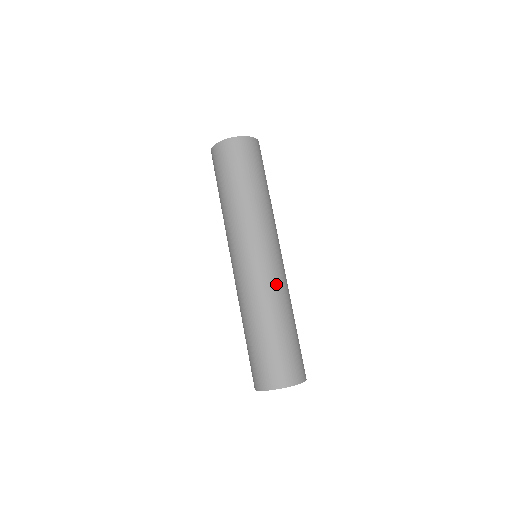
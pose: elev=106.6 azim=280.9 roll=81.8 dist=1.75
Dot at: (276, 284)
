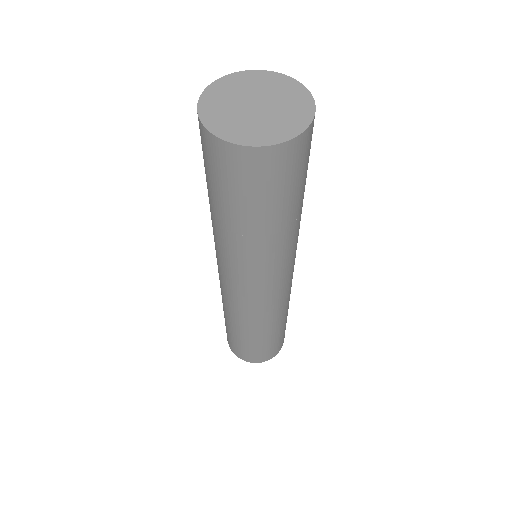
Dot at: (274, 310)
